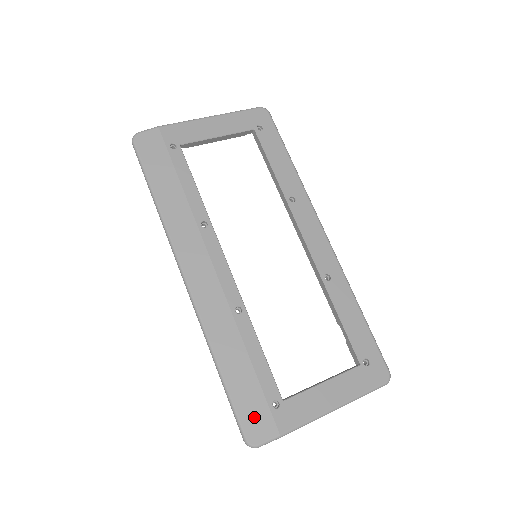
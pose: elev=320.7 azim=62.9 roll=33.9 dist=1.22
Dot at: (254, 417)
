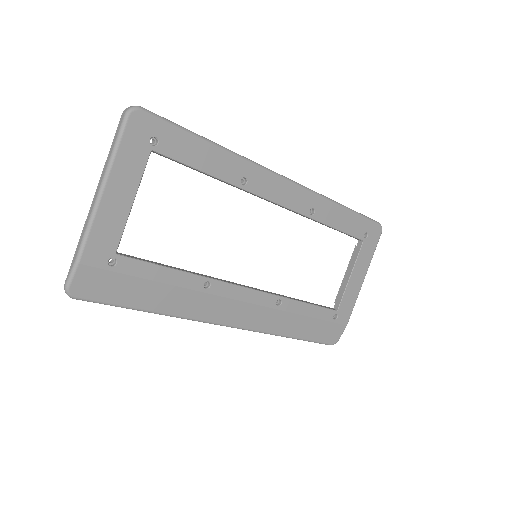
Dot at: (328, 334)
